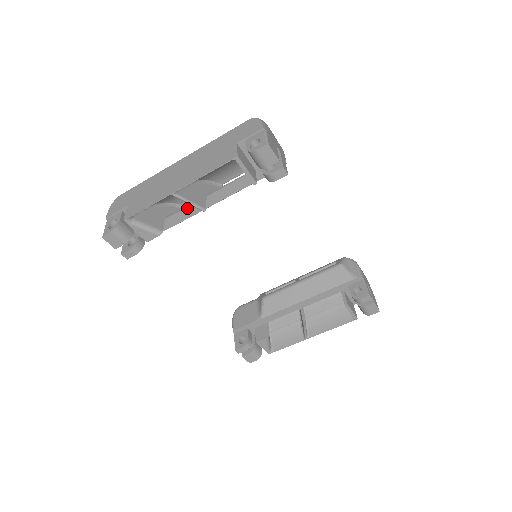
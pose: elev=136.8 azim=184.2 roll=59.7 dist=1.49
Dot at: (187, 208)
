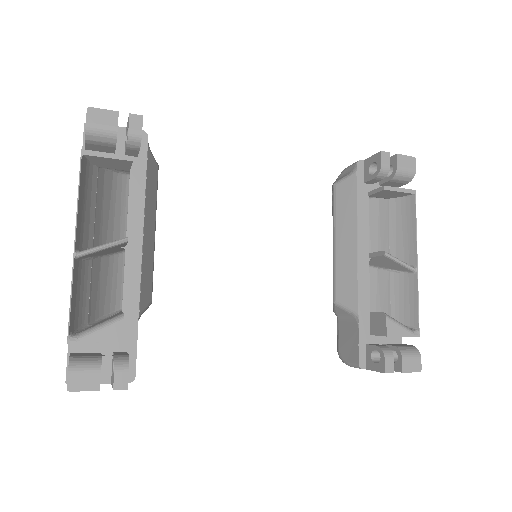
Dot at: (125, 274)
